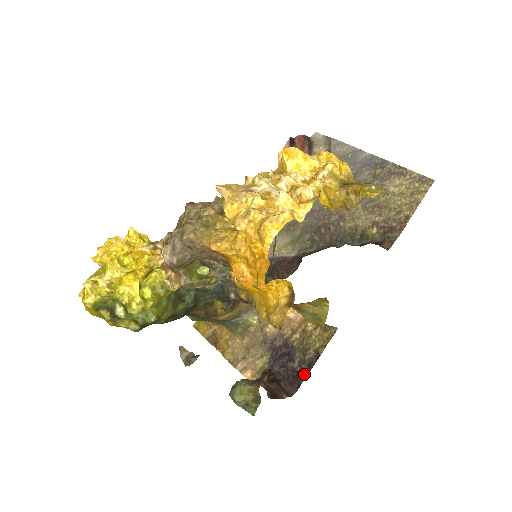
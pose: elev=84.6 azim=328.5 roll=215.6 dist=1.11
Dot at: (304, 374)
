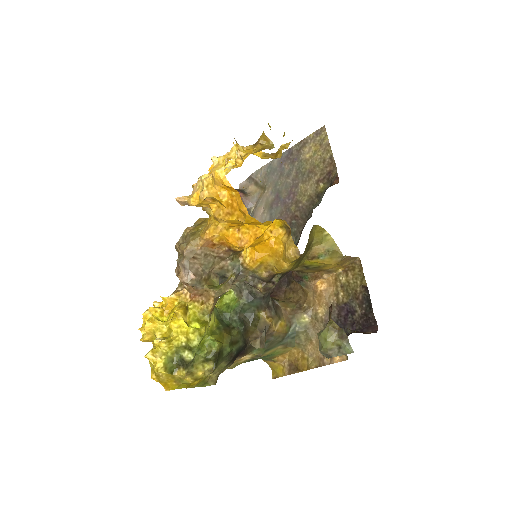
Dot at: (370, 310)
